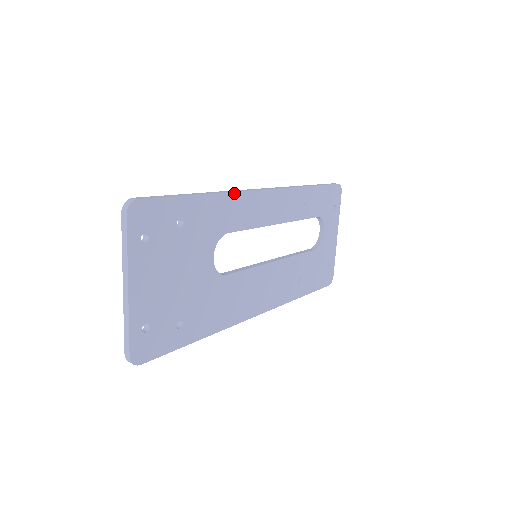
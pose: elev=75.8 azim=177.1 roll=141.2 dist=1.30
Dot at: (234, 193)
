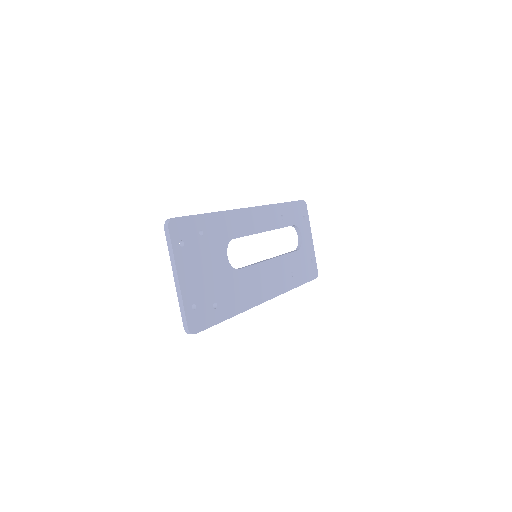
Dot at: (231, 211)
